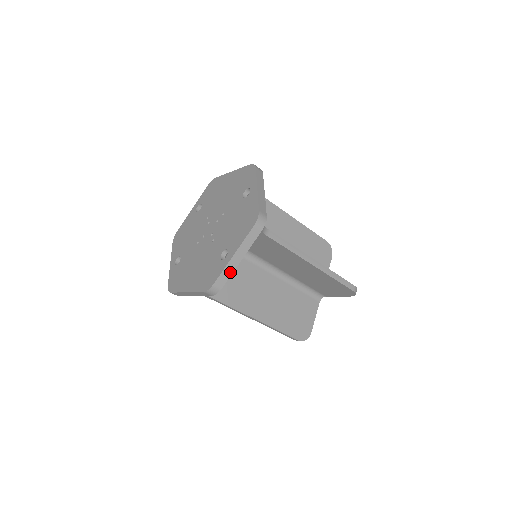
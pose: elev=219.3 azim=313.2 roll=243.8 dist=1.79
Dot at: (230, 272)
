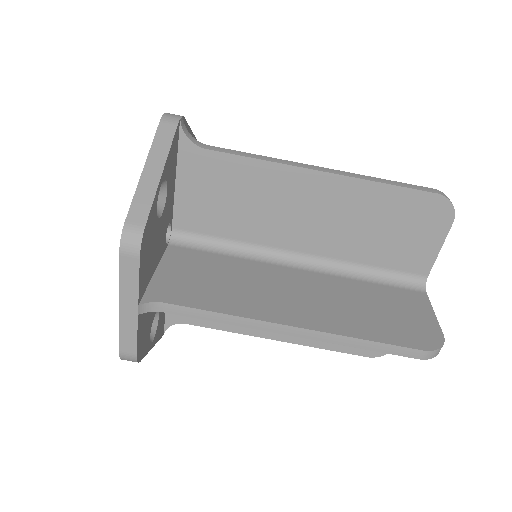
Dot at: (150, 195)
